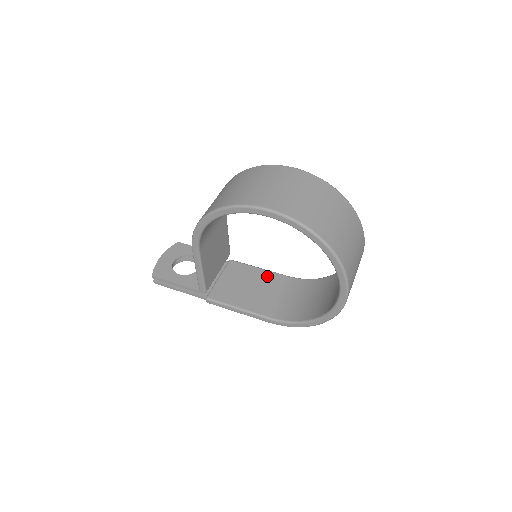
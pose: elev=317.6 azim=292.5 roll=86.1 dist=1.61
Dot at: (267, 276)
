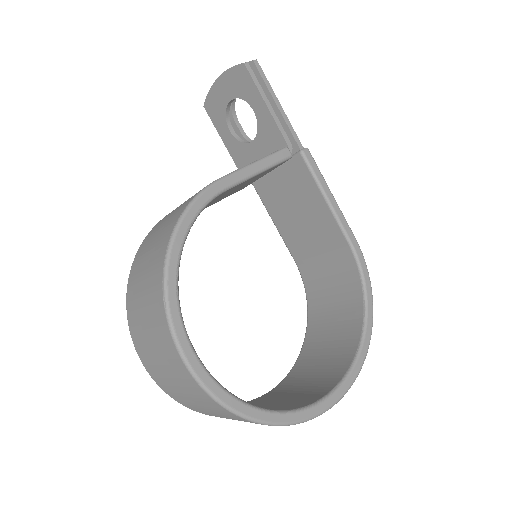
Dot at: (325, 220)
